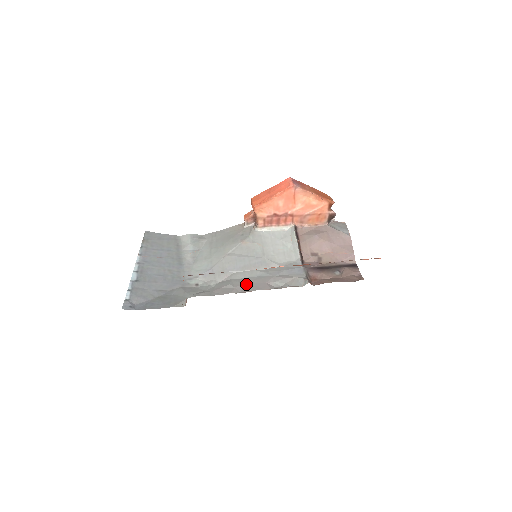
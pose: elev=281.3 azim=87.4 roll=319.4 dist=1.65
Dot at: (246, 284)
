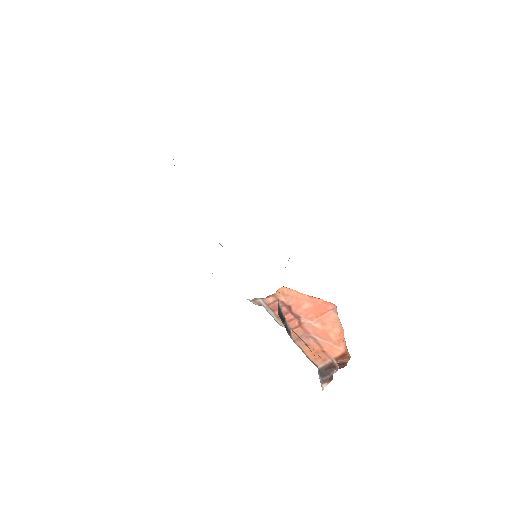
Dot at: occluded
